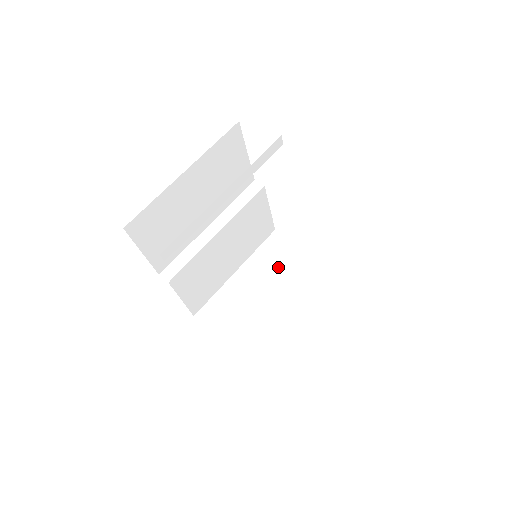
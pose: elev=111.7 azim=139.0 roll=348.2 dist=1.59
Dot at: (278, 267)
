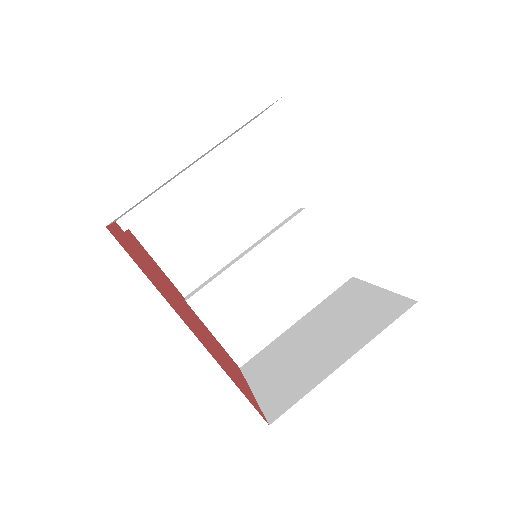
Dot at: (338, 309)
